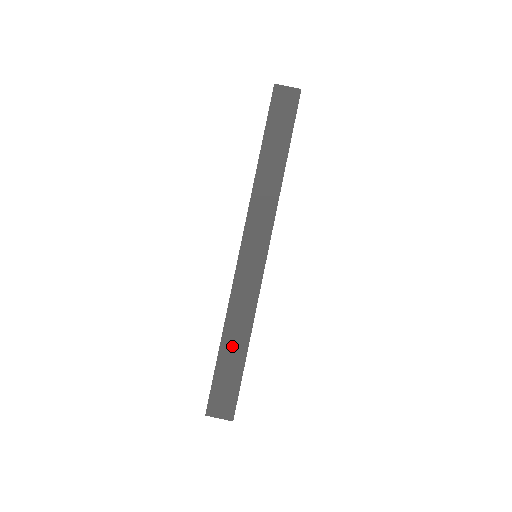
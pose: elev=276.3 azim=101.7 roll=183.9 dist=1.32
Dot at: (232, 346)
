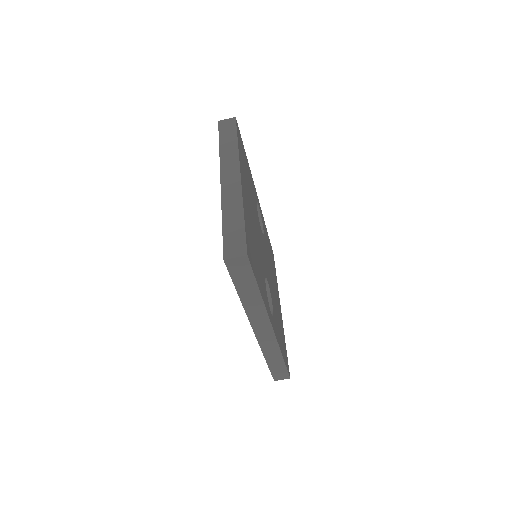
Dot at: (274, 362)
